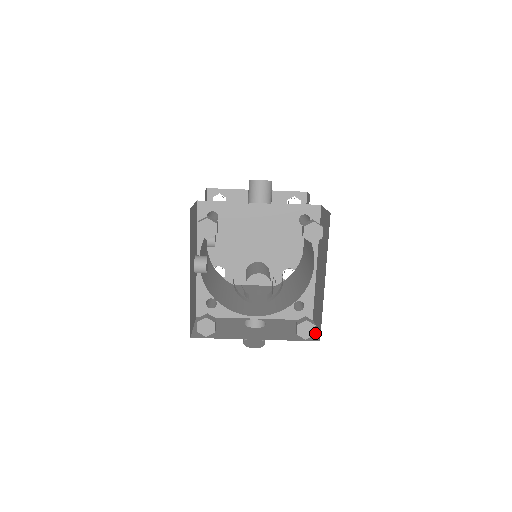
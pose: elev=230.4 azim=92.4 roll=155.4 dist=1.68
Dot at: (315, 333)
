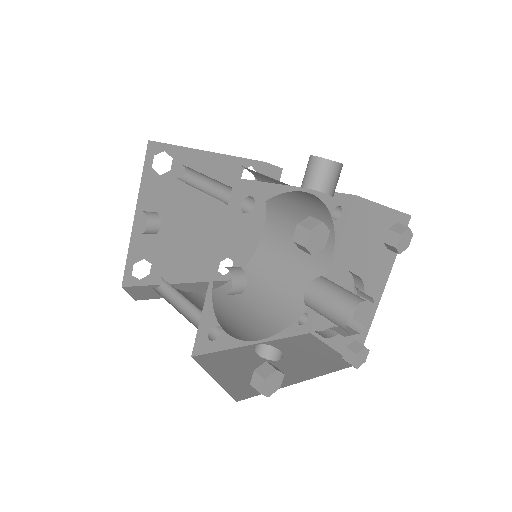
Dot at: (338, 353)
